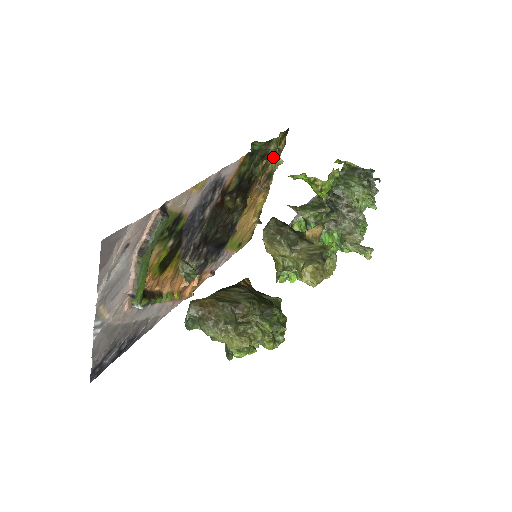
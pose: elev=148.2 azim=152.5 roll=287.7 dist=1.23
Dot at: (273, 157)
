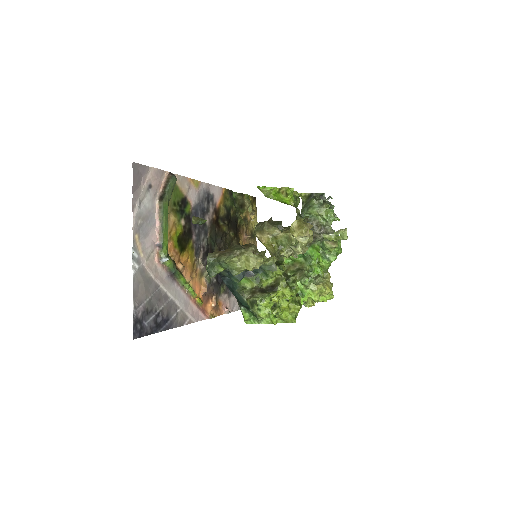
Dot at: (250, 217)
